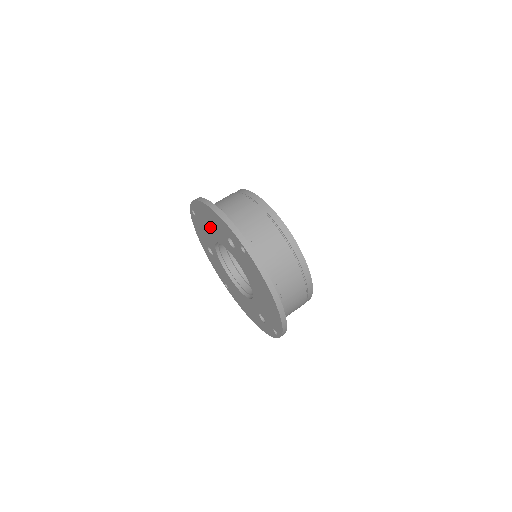
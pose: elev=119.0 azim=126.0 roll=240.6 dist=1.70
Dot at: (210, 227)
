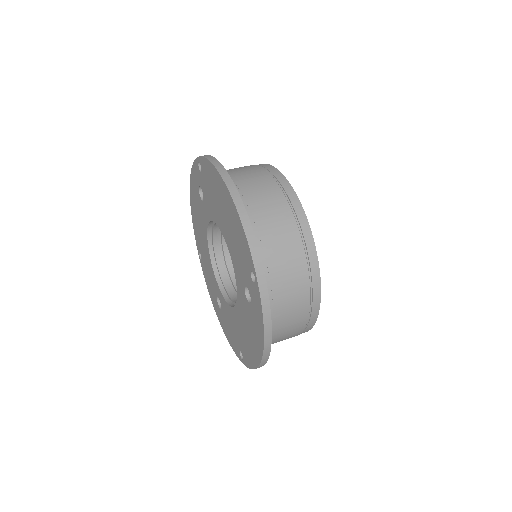
Dot at: (201, 232)
